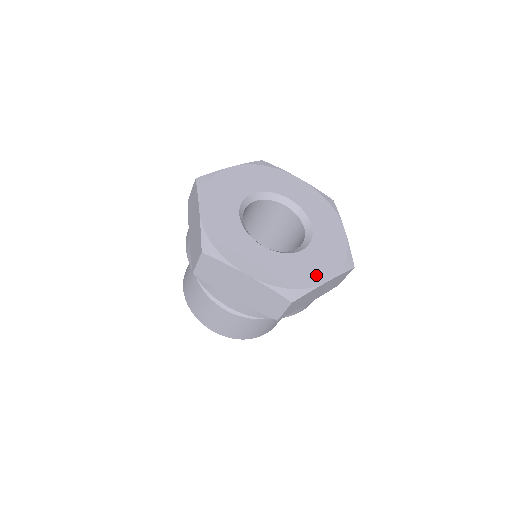
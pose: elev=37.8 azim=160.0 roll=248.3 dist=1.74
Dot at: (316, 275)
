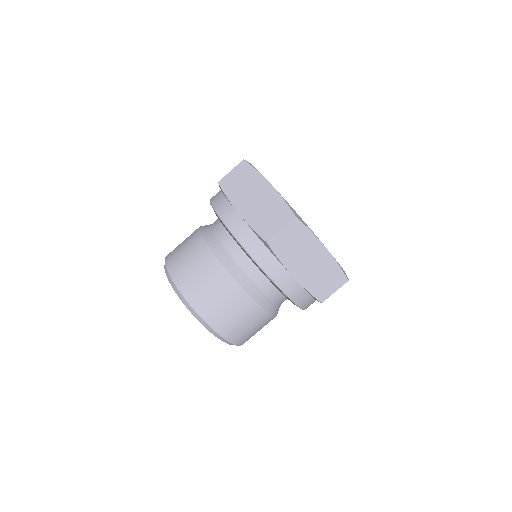
Dot at: occluded
